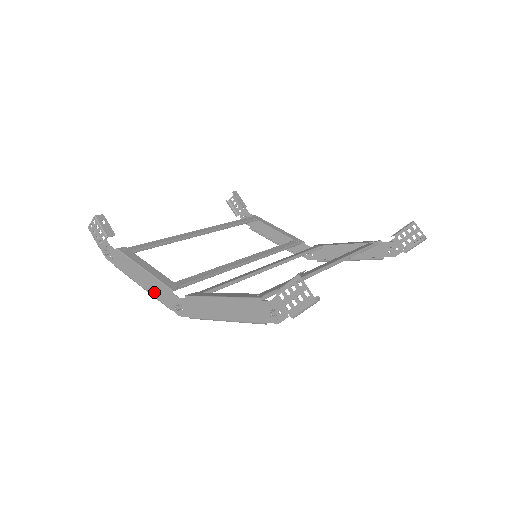
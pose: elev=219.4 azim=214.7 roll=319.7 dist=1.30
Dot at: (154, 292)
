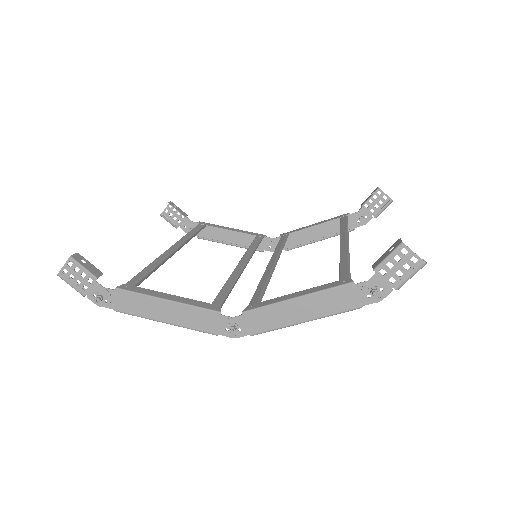
Dot at: (190, 323)
